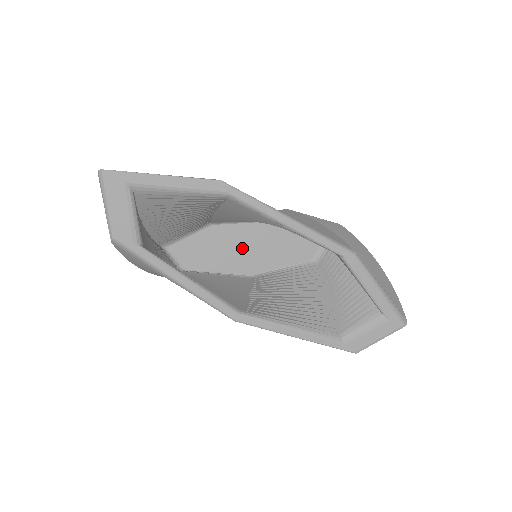
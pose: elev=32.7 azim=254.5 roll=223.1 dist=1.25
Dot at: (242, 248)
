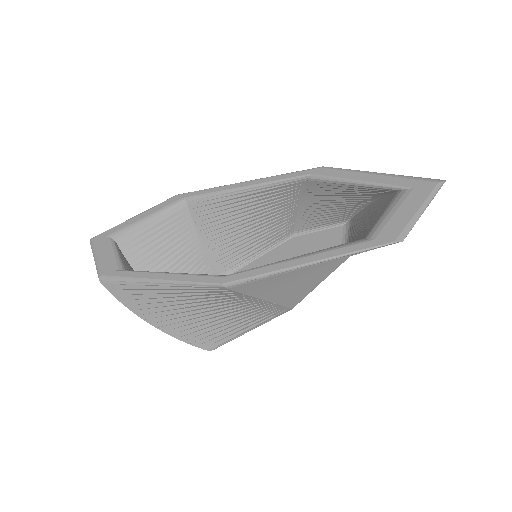
Dot at: occluded
